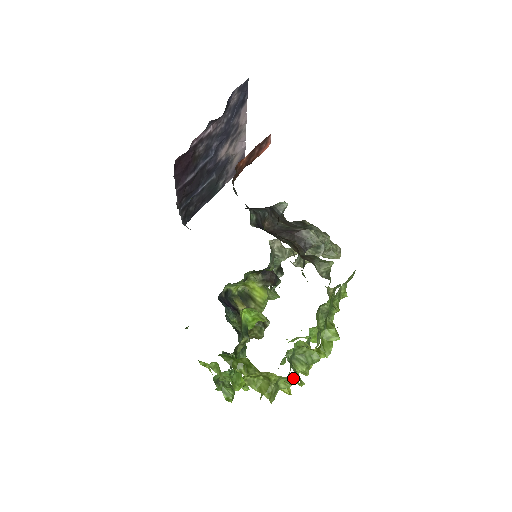
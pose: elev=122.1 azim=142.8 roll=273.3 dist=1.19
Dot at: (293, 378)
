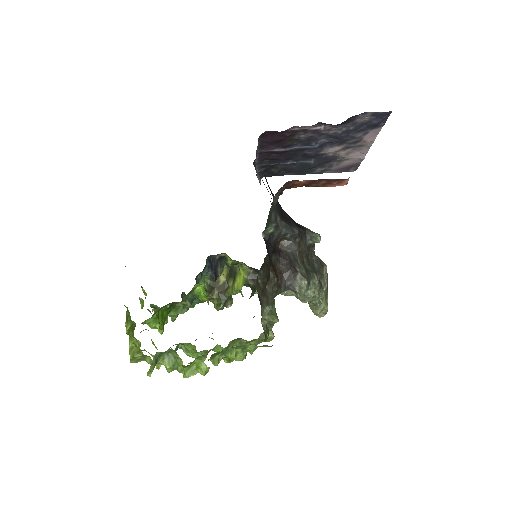
Dot at: (158, 364)
